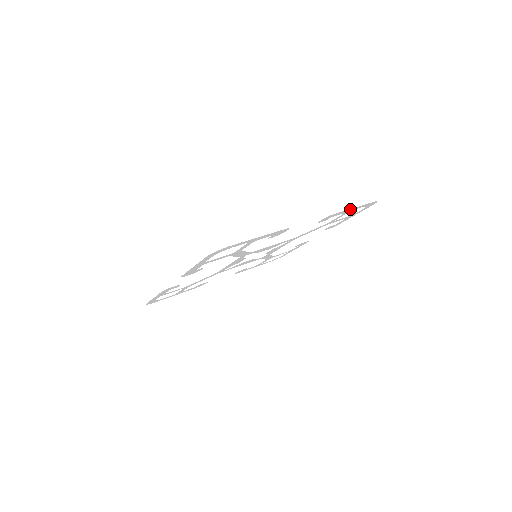
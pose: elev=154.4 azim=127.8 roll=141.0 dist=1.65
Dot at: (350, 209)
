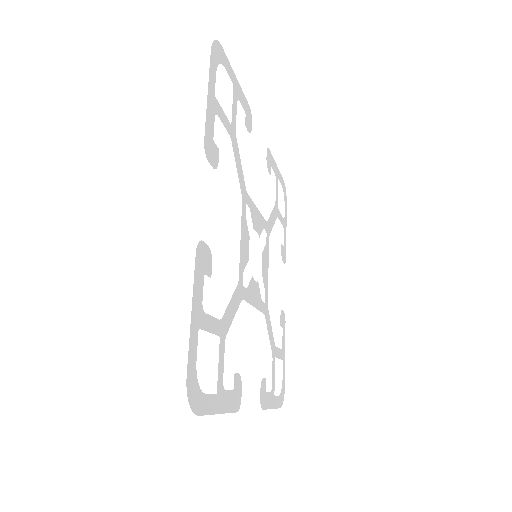
Dot at: (275, 166)
